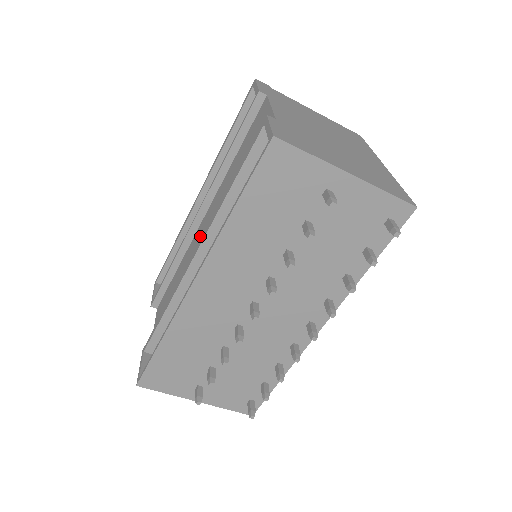
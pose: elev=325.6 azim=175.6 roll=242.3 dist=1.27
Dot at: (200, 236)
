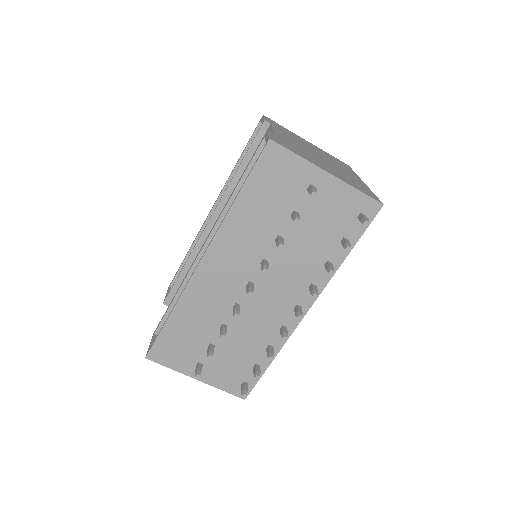
Dot at: occluded
